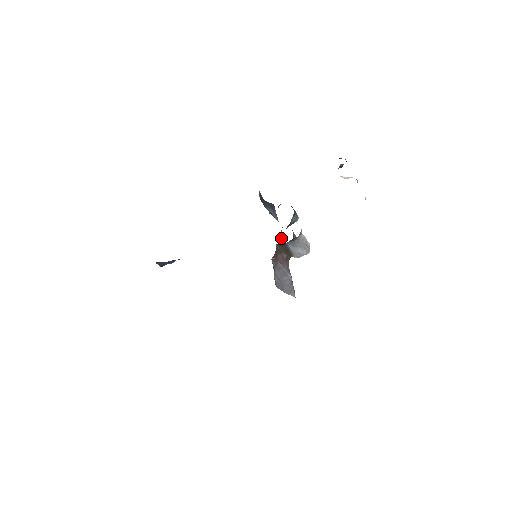
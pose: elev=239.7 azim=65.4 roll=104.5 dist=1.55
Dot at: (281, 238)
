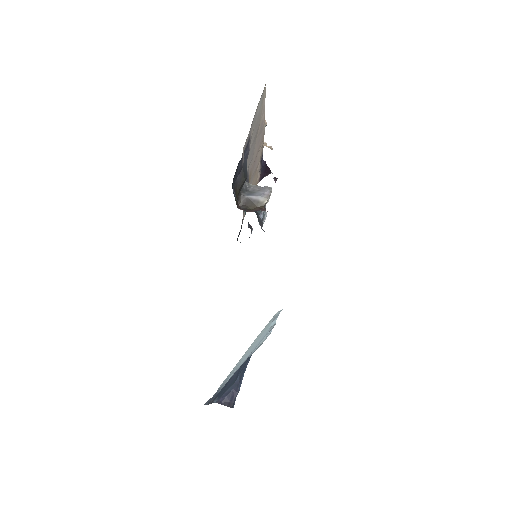
Dot at: occluded
